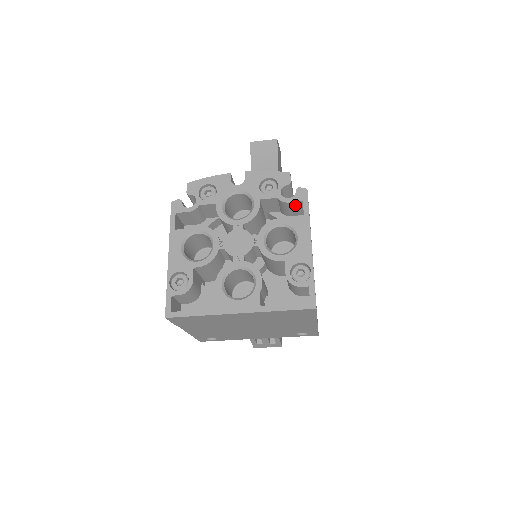
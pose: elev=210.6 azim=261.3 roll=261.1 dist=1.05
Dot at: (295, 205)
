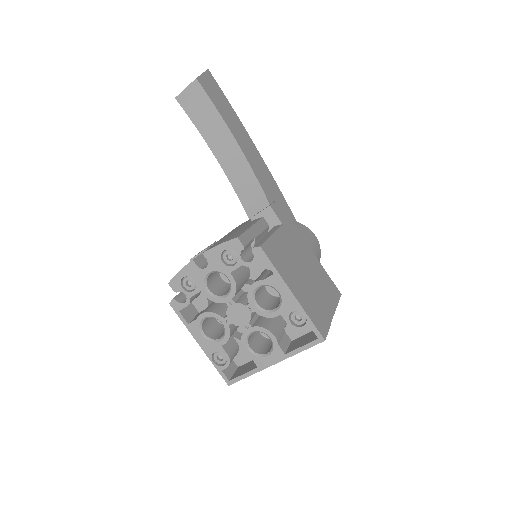
Dot at: (259, 260)
